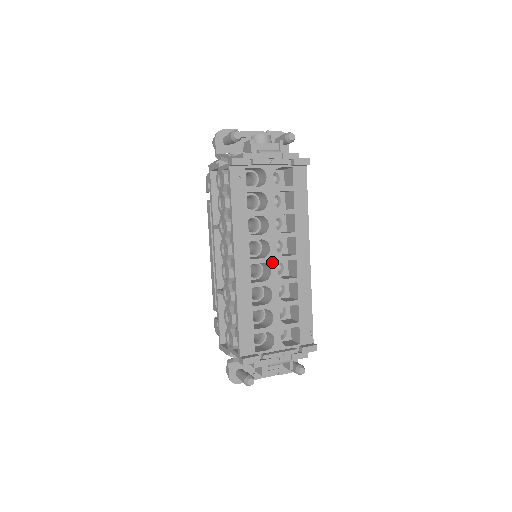
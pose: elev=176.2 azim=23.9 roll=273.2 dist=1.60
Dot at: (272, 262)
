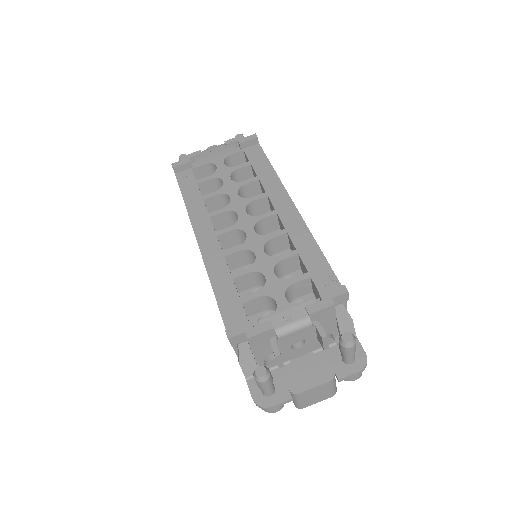
Dot at: (245, 226)
